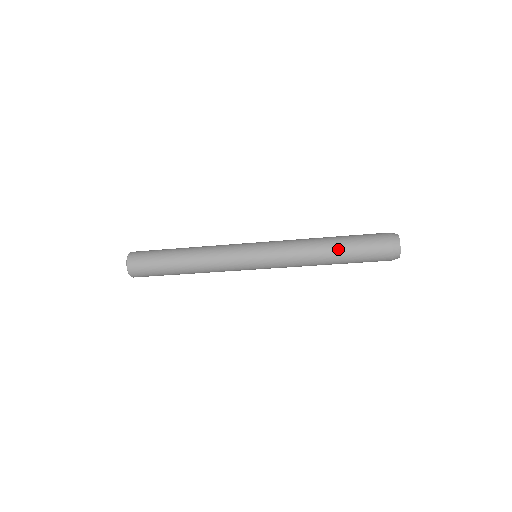
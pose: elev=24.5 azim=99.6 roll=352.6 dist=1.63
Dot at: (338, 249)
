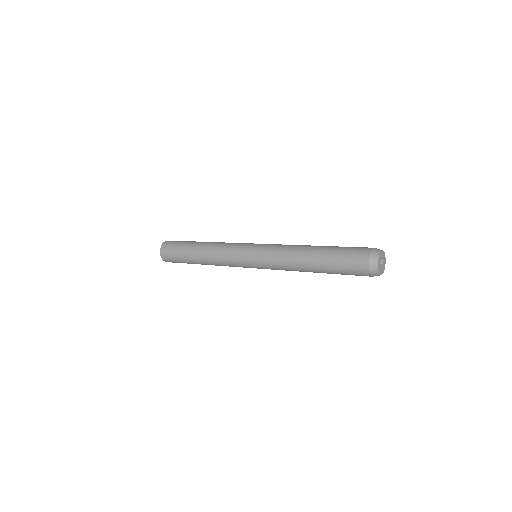
Dot at: (320, 269)
